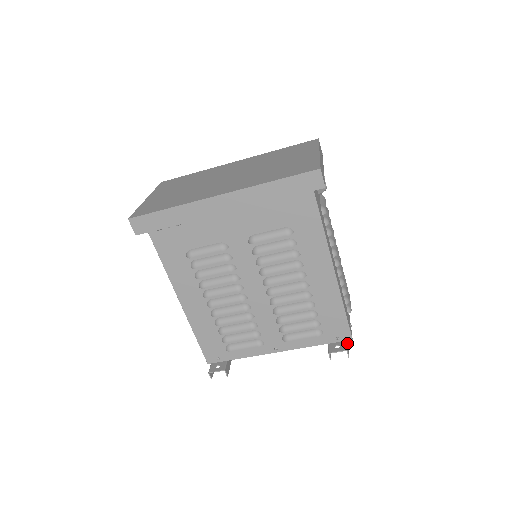
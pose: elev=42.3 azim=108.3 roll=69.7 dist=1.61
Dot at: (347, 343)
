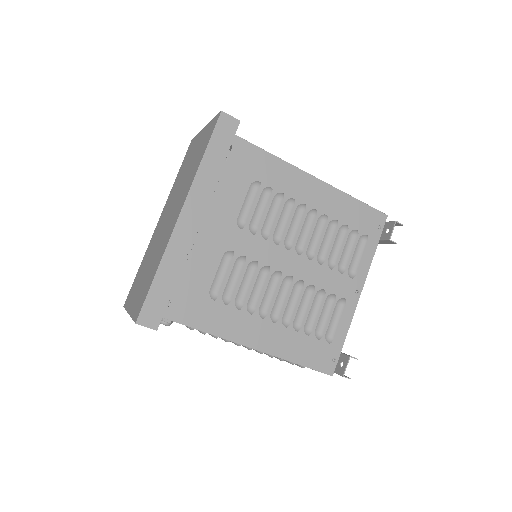
Dot at: occluded
